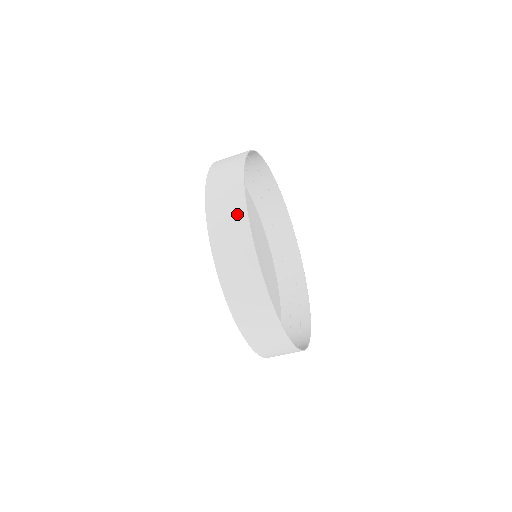
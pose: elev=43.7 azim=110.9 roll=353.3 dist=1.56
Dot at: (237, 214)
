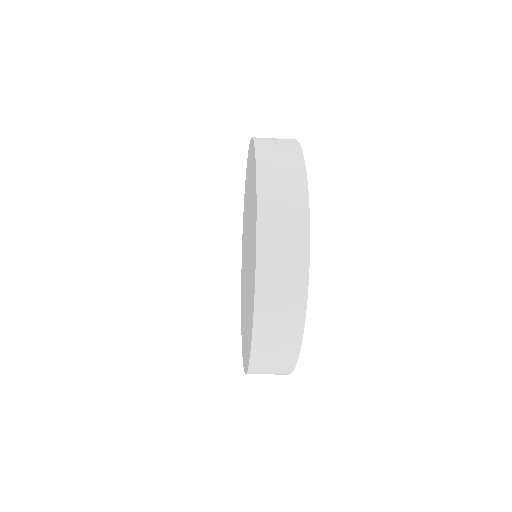
Dot at: (293, 163)
